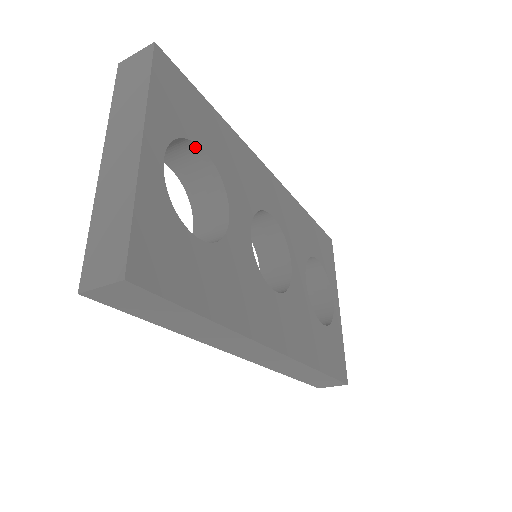
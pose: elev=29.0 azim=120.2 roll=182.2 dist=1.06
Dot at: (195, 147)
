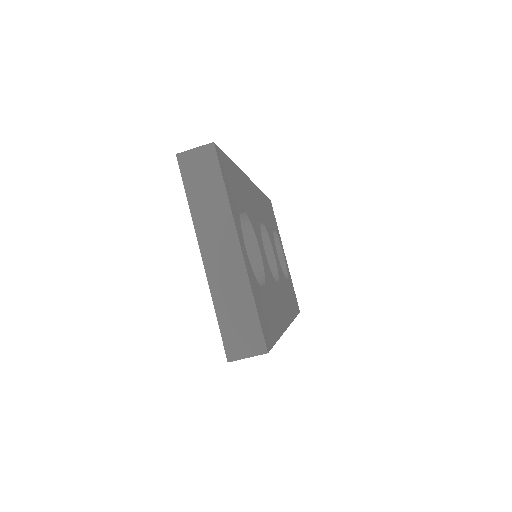
Dot at: occluded
